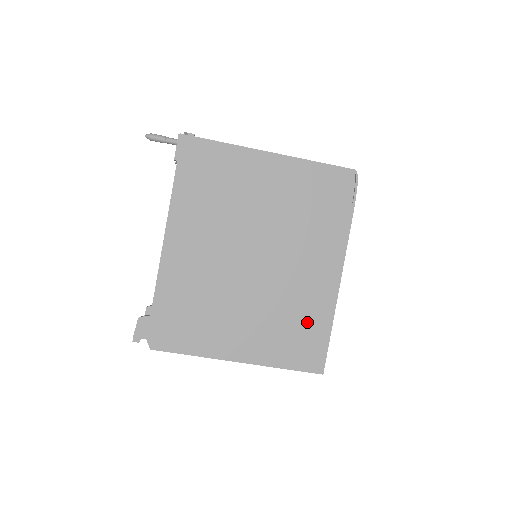
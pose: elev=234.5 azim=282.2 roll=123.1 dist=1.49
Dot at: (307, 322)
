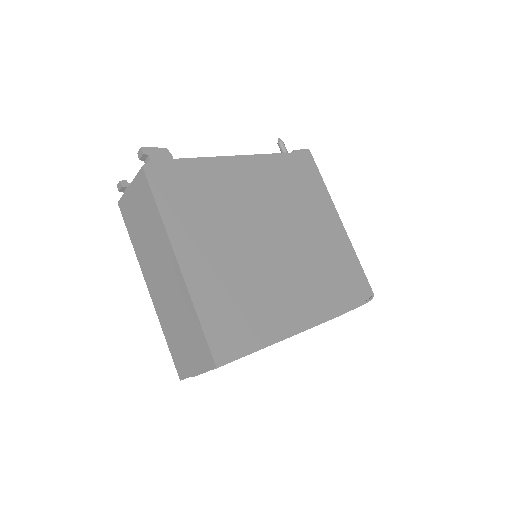
Dot at: (254, 317)
